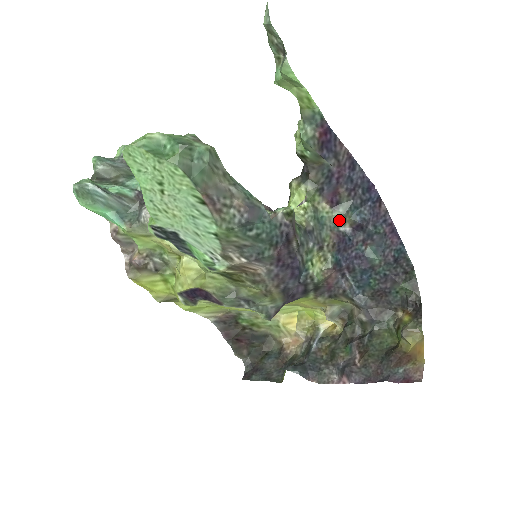
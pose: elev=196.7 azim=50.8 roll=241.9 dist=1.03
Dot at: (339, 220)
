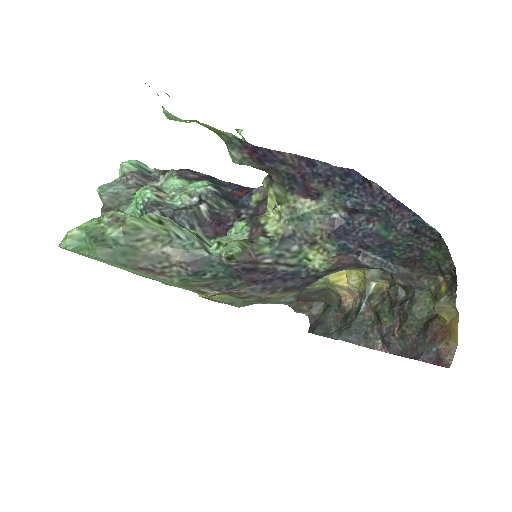
Dot at: (327, 210)
